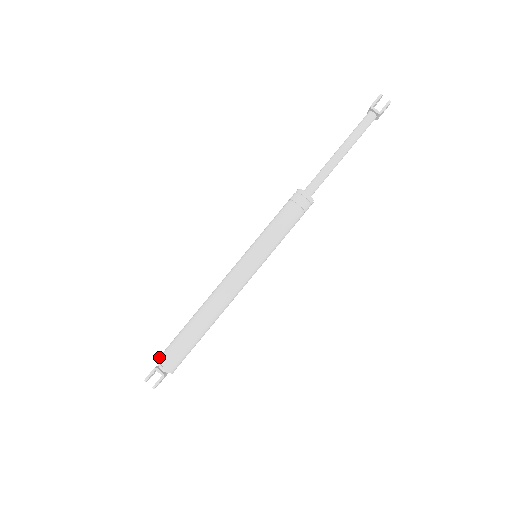
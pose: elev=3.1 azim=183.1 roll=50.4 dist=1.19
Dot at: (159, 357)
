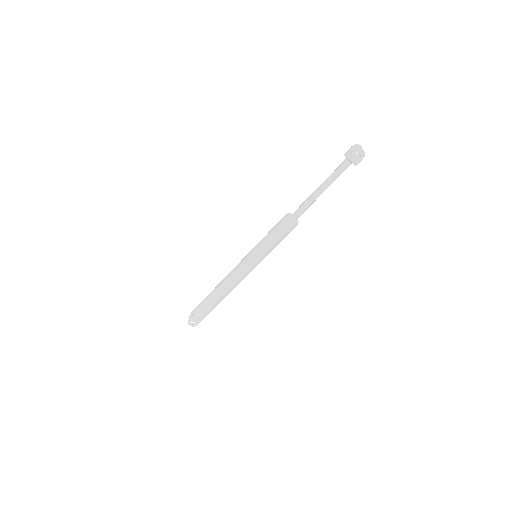
Dot at: occluded
